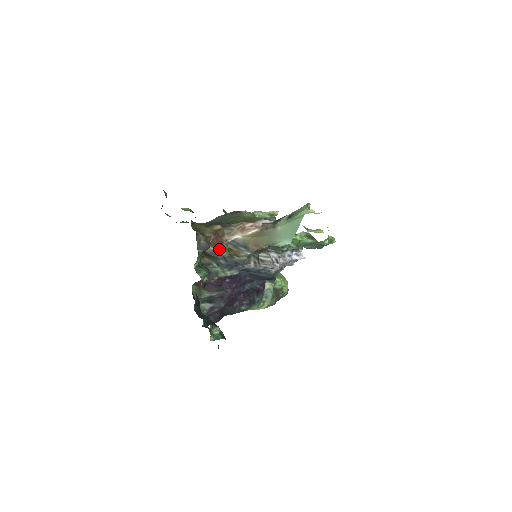
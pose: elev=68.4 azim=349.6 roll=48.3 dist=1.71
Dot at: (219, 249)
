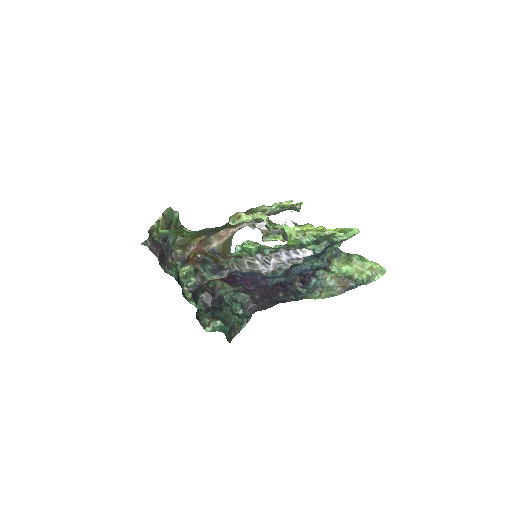
Dot at: (207, 256)
